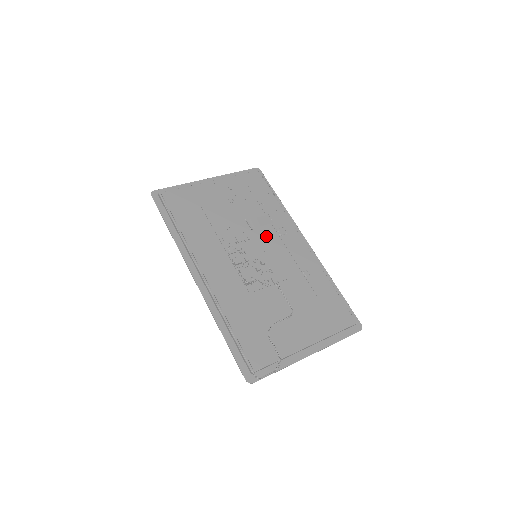
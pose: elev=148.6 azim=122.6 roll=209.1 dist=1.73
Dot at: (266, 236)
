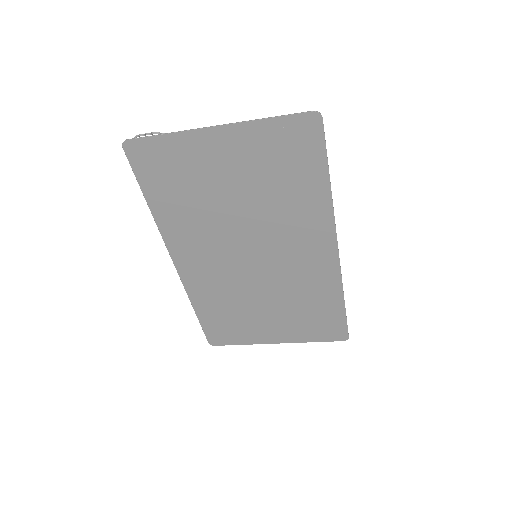
Dot at: occluded
